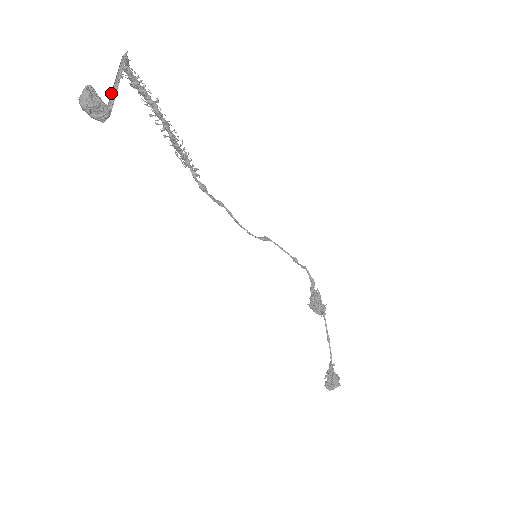
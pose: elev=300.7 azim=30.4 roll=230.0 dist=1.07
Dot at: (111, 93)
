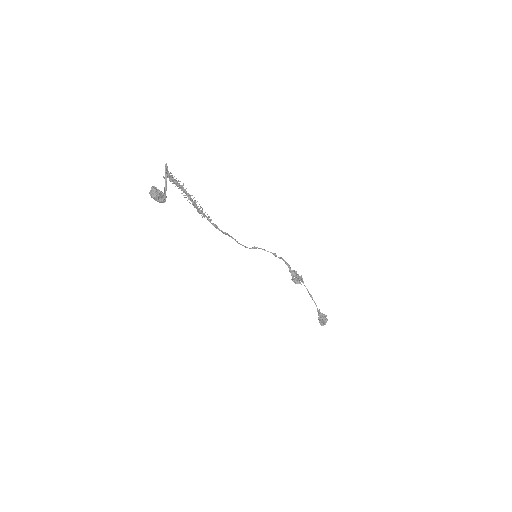
Dot at: (164, 187)
